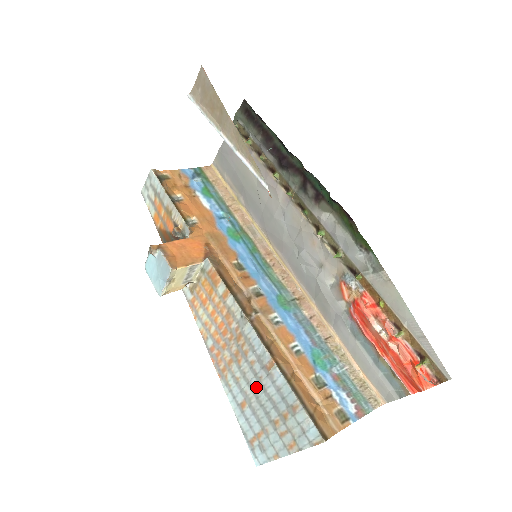
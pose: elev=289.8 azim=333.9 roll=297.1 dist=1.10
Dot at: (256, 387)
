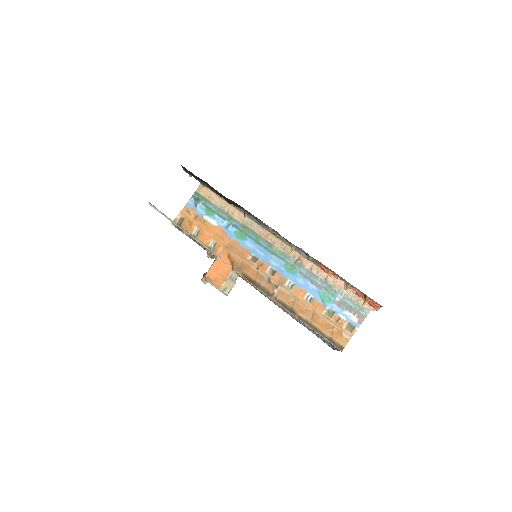
Dot at: occluded
